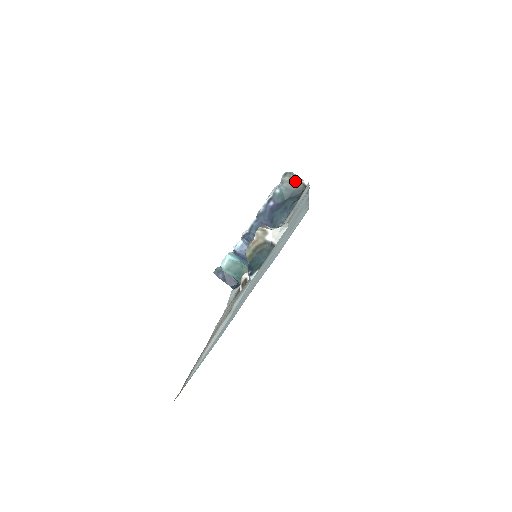
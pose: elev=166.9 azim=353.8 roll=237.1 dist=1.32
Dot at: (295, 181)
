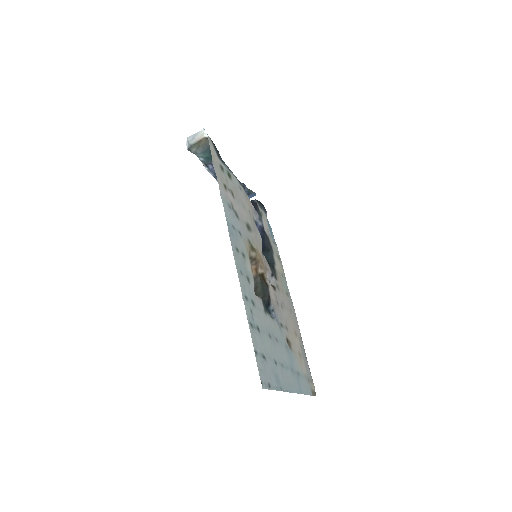
Dot at: (200, 143)
